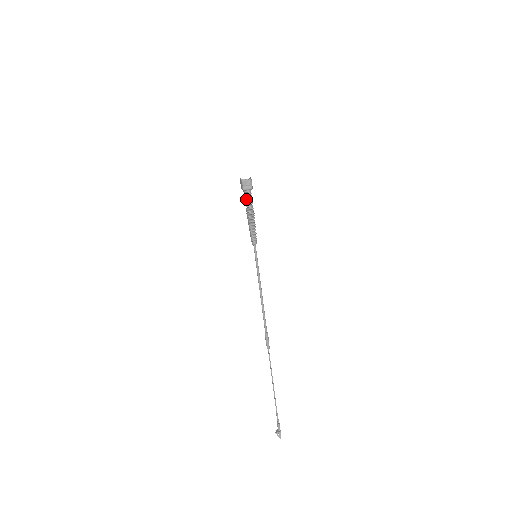
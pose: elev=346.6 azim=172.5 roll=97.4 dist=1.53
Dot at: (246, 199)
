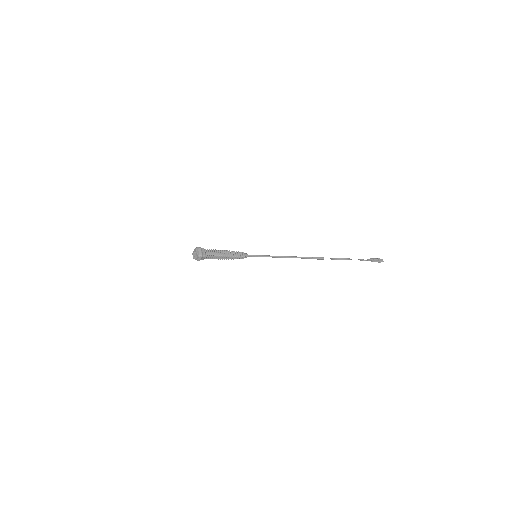
Dot at: occluded
